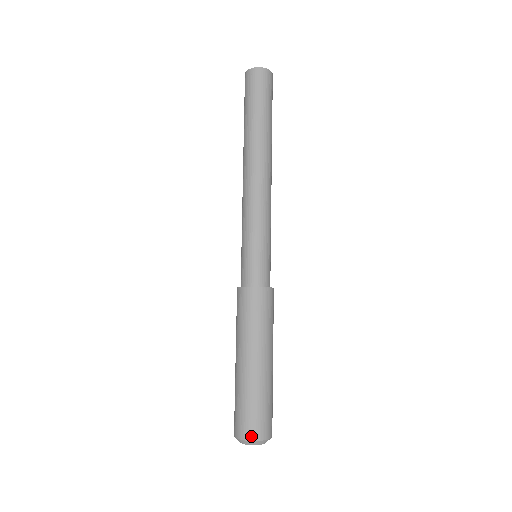
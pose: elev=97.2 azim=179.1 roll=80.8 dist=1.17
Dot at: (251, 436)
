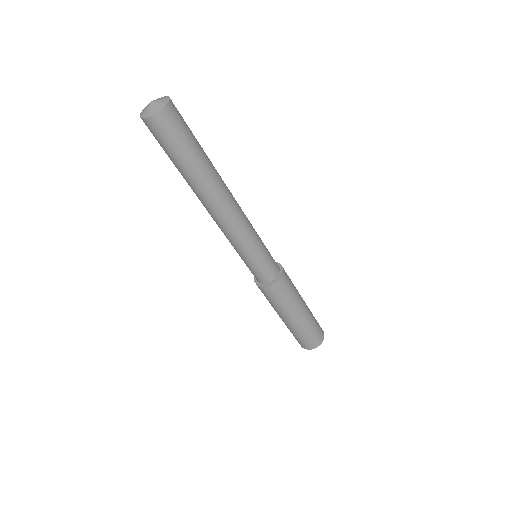
Dot at: (303, 347)
